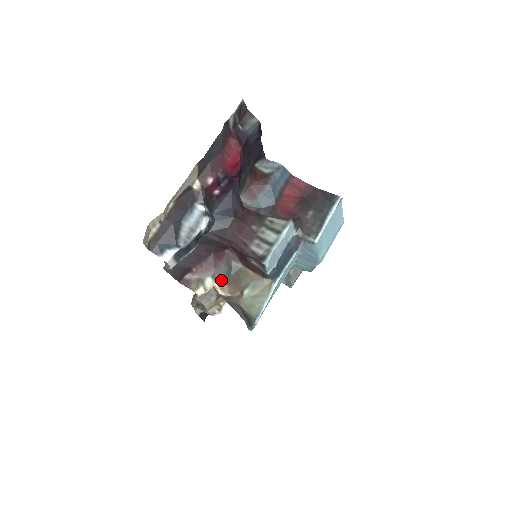
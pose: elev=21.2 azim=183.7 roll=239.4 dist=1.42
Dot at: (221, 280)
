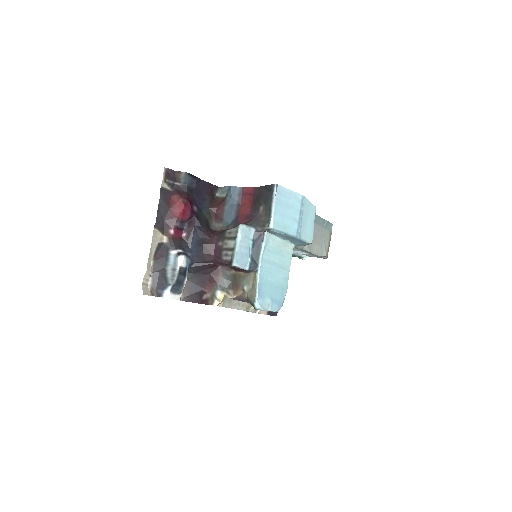
Dot at: (226, 289)
